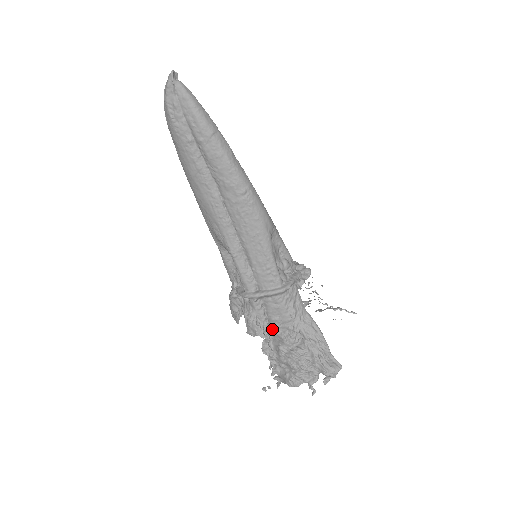
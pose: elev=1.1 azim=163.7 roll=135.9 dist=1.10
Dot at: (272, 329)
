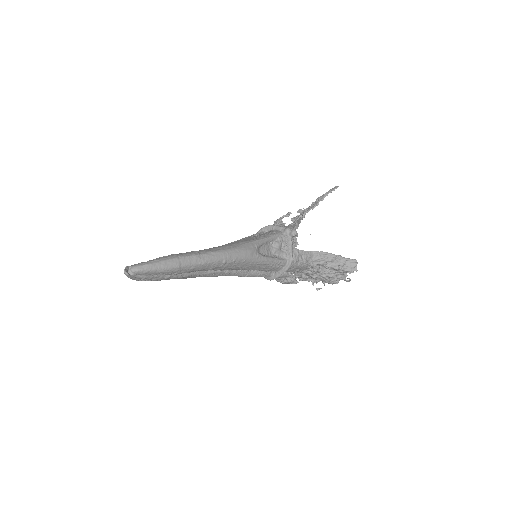
Dot at: occluded
